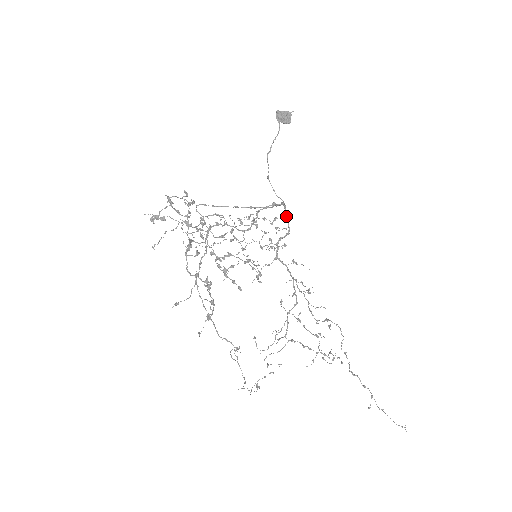
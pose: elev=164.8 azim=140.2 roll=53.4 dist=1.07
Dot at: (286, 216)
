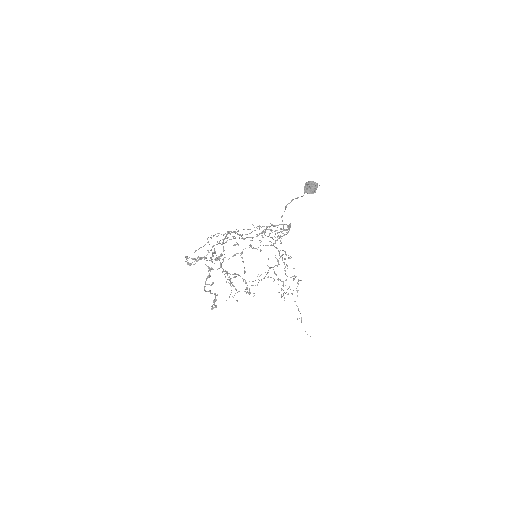
Dot at: occluded
